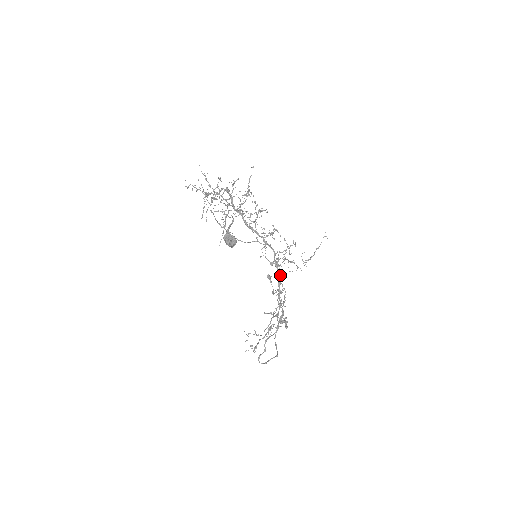
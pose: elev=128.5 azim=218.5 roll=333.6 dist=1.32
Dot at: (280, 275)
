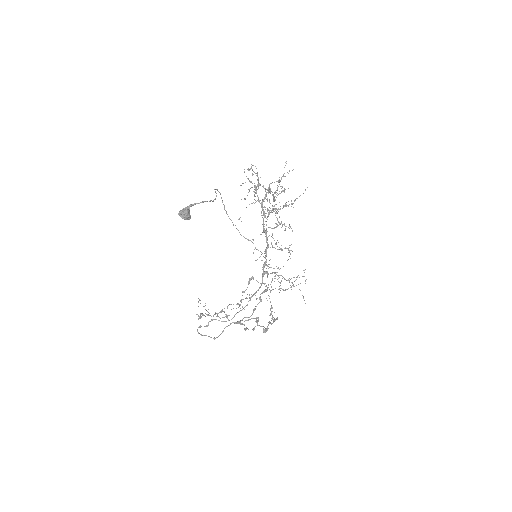
Dot at: (261, 285)
